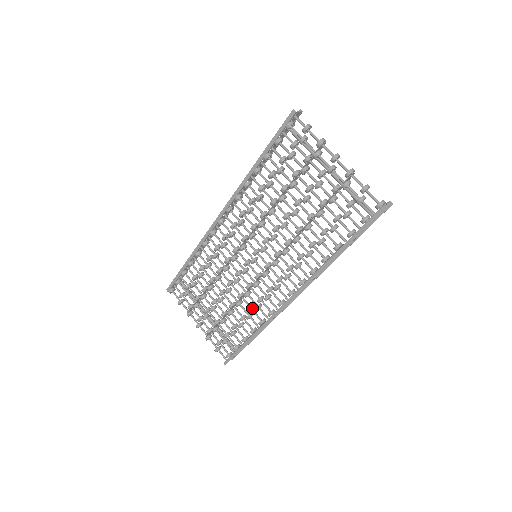
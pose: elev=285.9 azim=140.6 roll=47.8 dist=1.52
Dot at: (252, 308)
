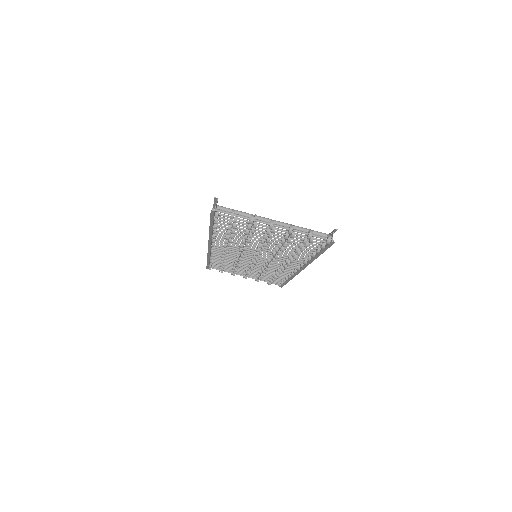
Dot at: occluded
